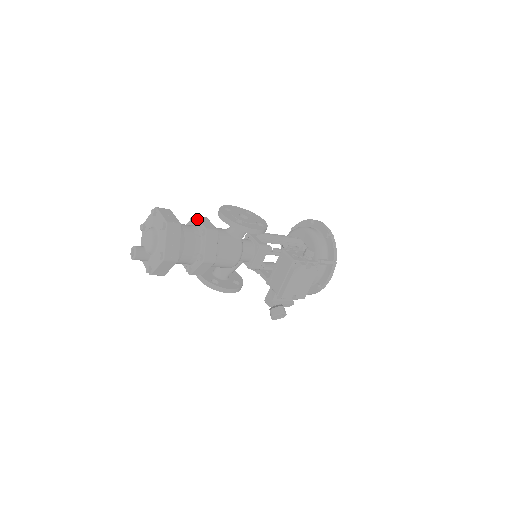
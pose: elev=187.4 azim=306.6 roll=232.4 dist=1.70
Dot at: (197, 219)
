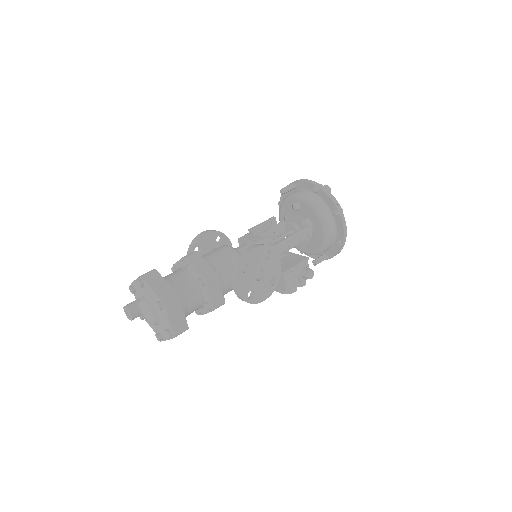
Dot at: (207, 289)
